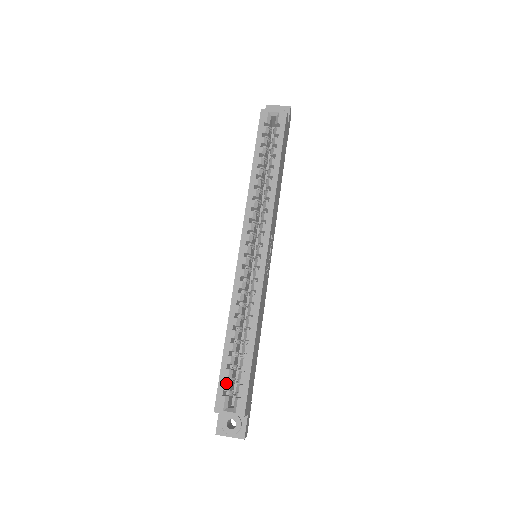
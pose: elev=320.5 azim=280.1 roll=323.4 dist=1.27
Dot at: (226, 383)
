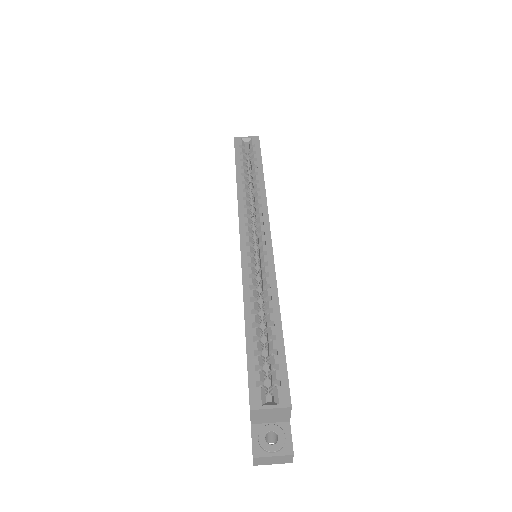
Dot at: (258, 372)
